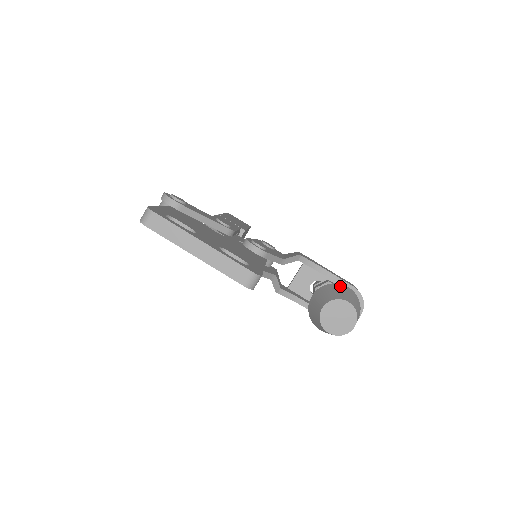
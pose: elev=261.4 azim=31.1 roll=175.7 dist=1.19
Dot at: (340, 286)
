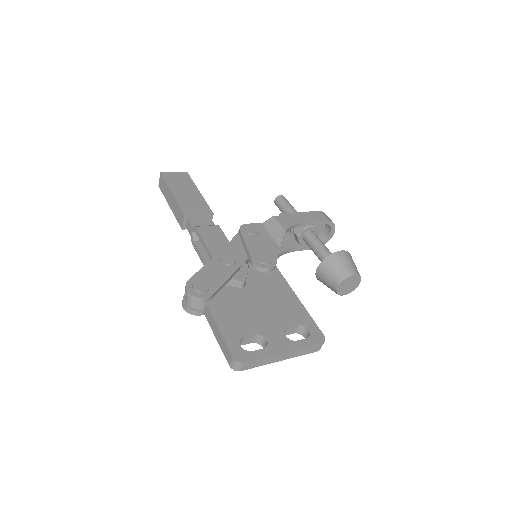
Dot at: (337, 256)
